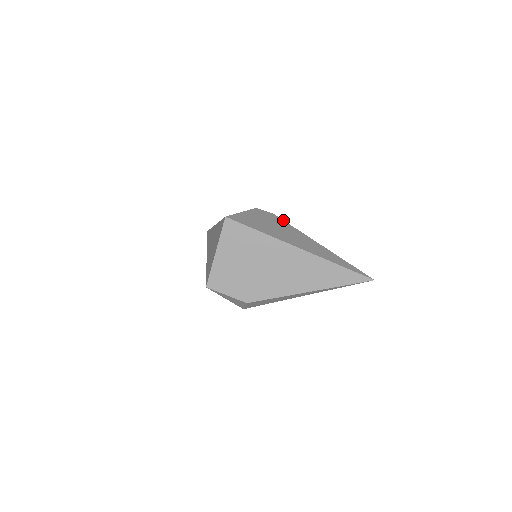
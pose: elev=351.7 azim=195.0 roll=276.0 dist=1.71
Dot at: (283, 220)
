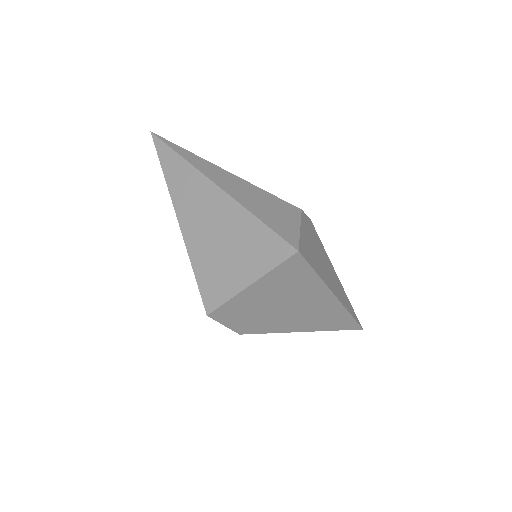
Dot at: occluded
